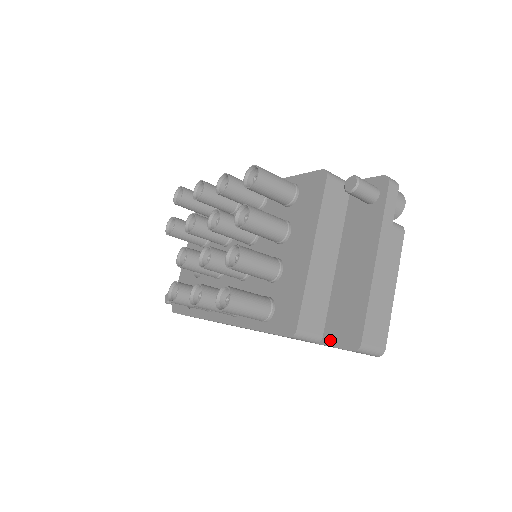
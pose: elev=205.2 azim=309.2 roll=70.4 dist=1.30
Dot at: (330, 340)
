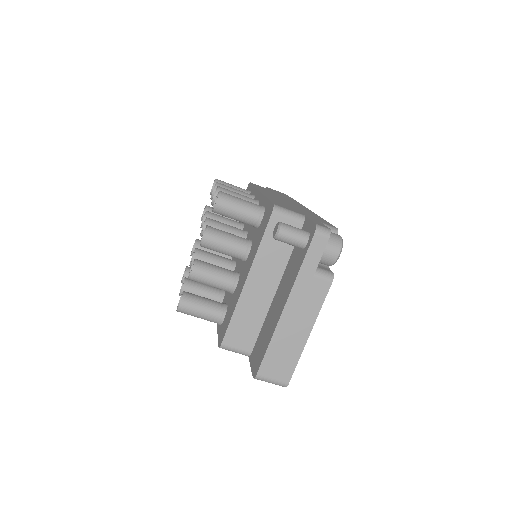
Dot at: (251, 359)
